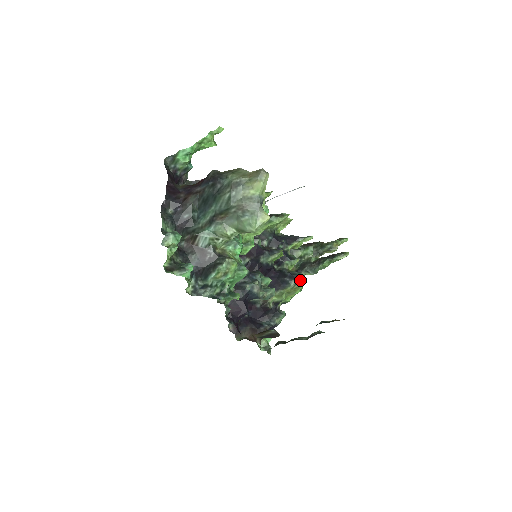
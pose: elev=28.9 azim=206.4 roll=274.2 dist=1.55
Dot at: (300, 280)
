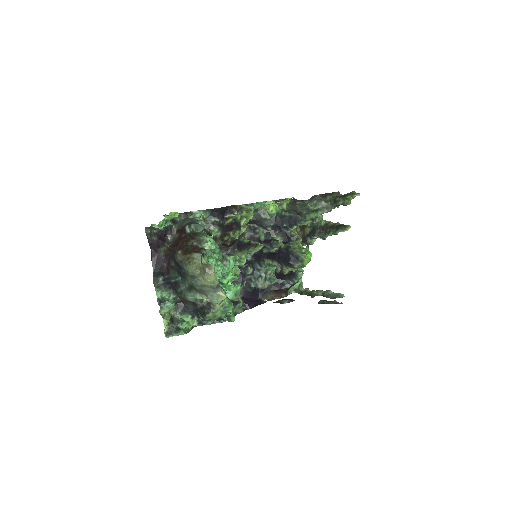
Dot at: (302, 263)
